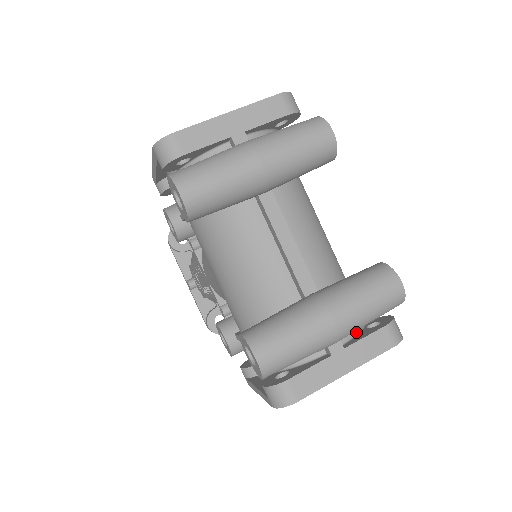
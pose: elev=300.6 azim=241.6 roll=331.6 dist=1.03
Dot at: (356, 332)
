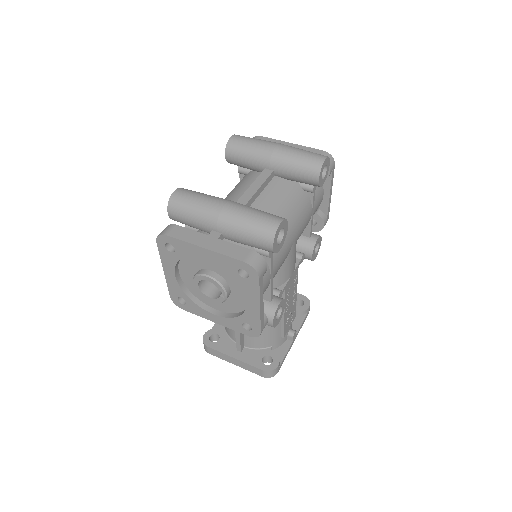
Dot at: occluded
